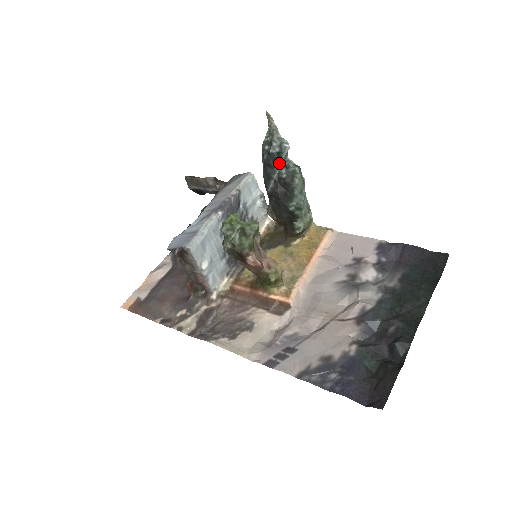
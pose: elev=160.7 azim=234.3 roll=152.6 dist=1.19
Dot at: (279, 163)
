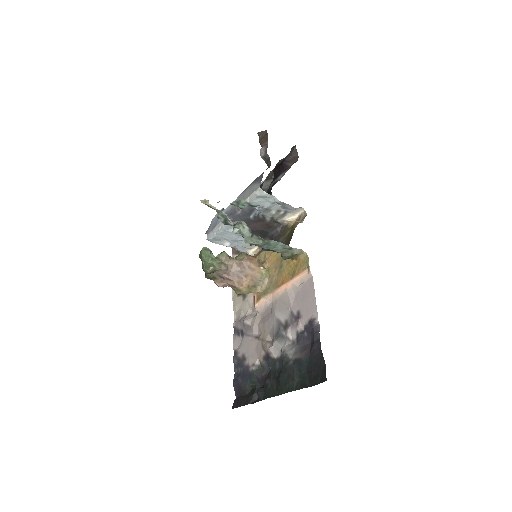
Dot at: occluded
